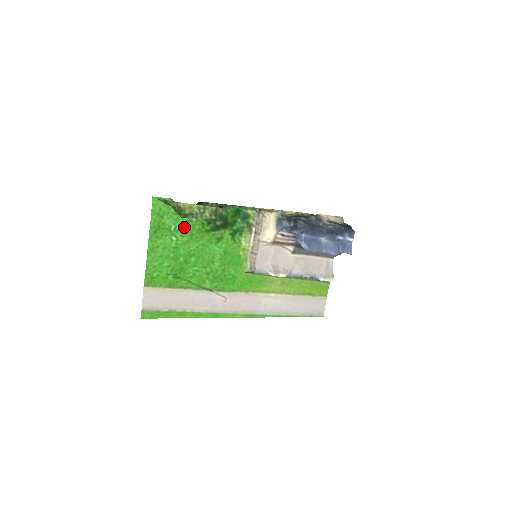
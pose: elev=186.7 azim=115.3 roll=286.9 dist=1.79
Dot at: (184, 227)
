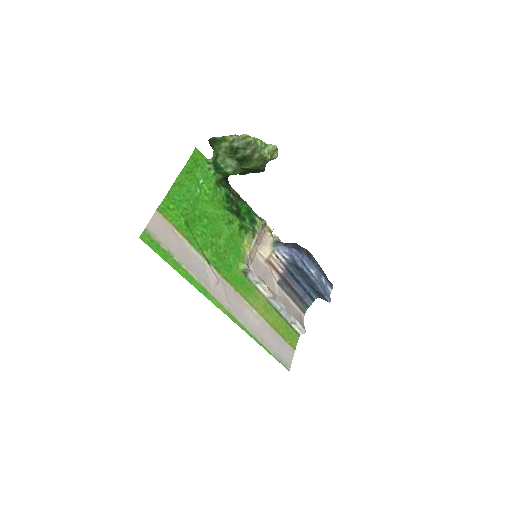
Dot at: (209, 188)
